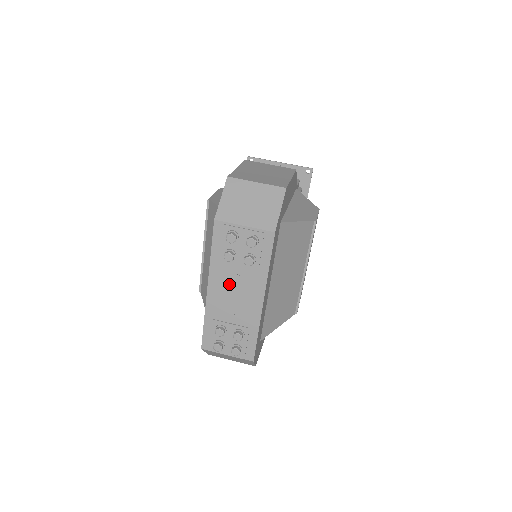
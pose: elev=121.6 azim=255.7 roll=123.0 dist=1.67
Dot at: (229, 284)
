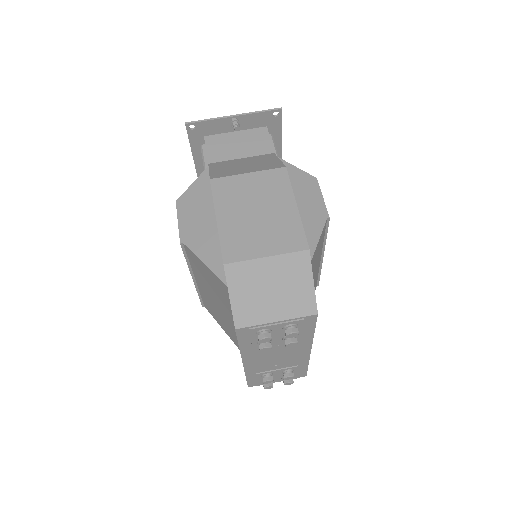
Dot at: (268, 354)
